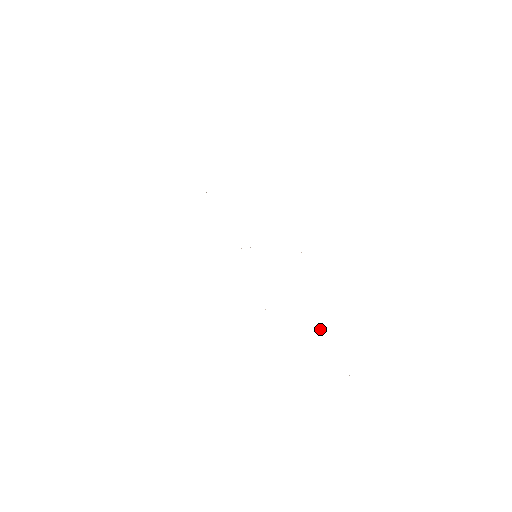
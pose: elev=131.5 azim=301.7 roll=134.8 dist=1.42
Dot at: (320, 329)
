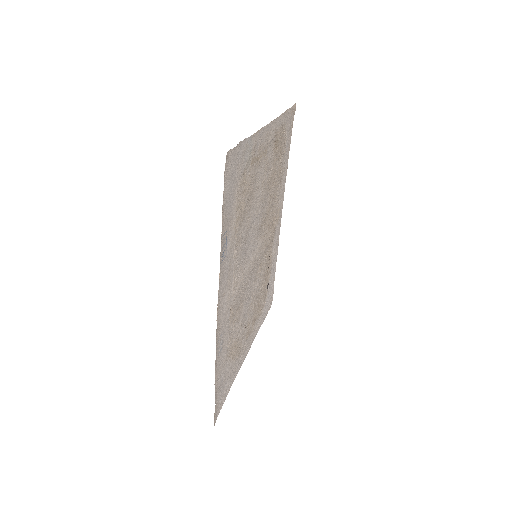
Dot at: (221, 370)
